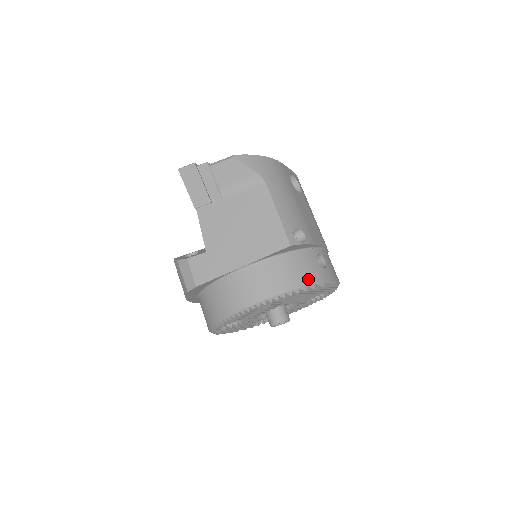
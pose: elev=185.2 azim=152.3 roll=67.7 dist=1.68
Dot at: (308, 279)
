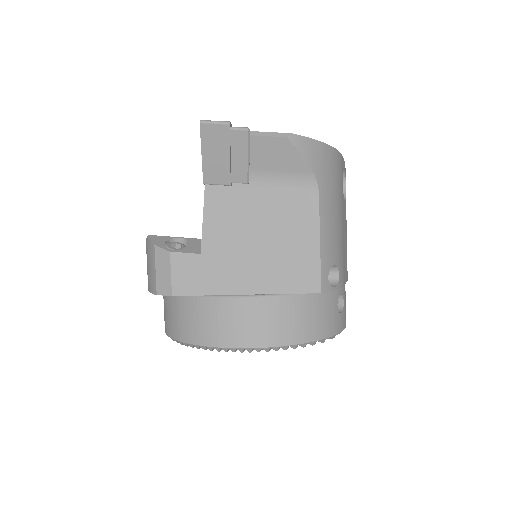
Dot at: (321, 331)
